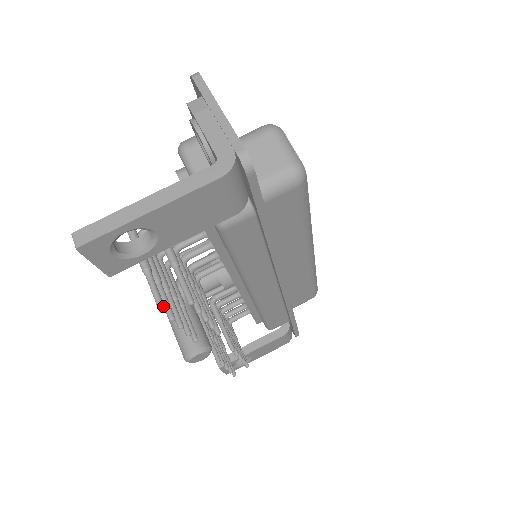
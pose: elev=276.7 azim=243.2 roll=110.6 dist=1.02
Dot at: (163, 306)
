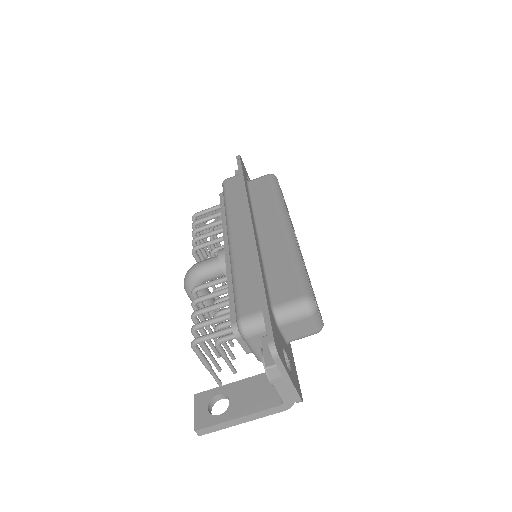
Dot at: (221, 384)
